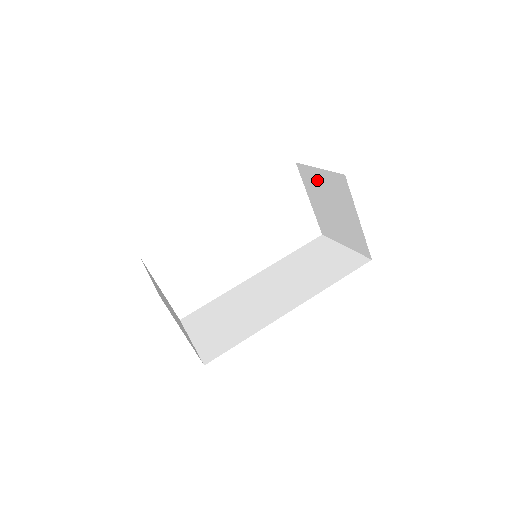
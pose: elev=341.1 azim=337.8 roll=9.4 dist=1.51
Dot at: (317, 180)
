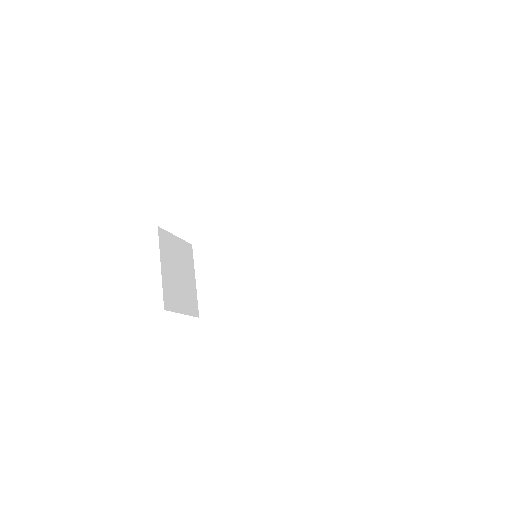
Dot at: occluded
